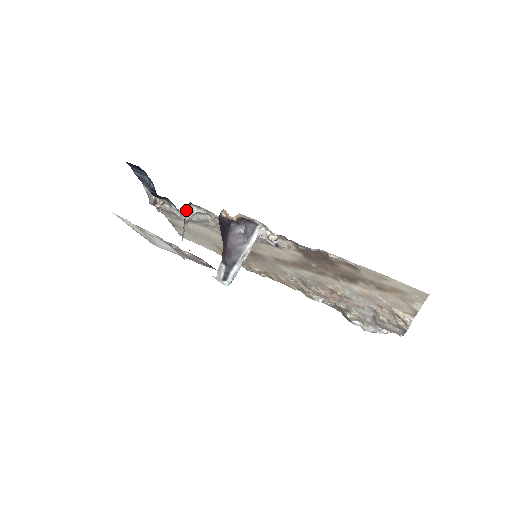
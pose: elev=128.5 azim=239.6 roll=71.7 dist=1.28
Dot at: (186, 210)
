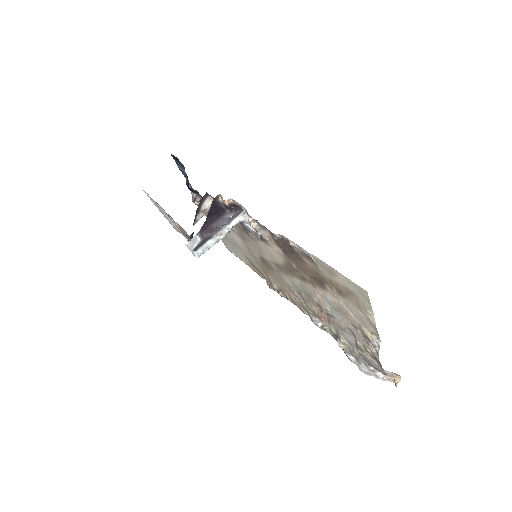
Dot at: (203, 200)
